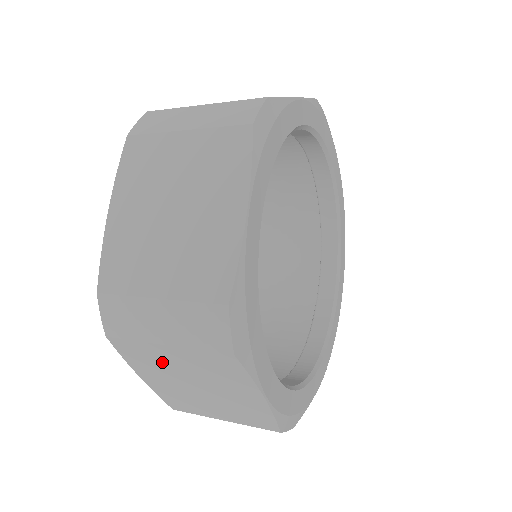
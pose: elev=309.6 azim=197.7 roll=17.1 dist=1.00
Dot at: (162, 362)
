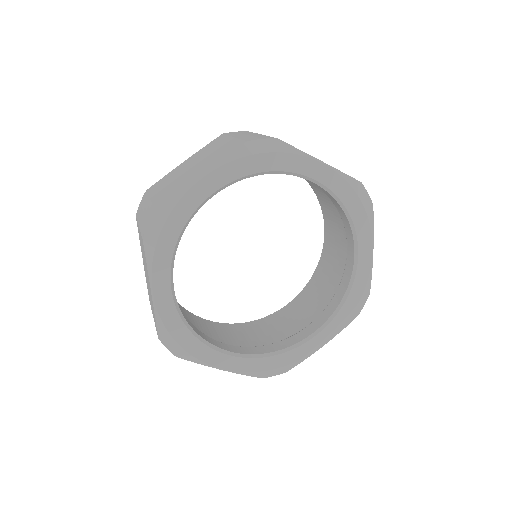
Dot at: (141, 244)
